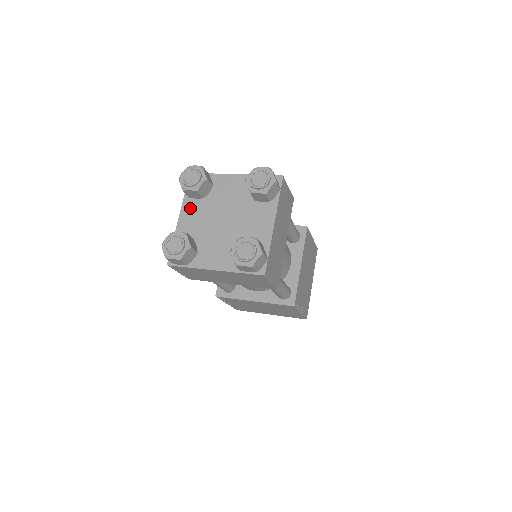
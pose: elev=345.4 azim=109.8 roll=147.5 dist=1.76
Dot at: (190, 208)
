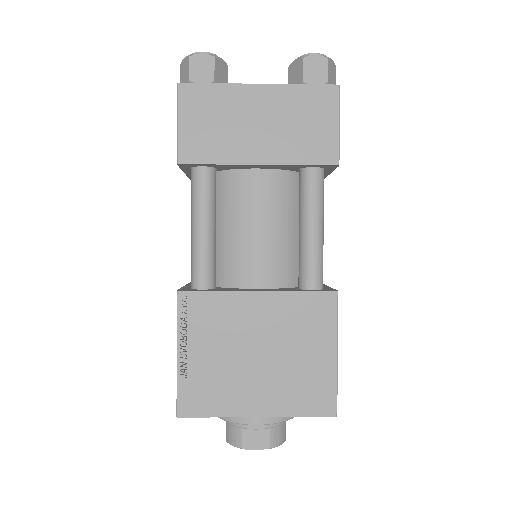
Dot at: occluded
